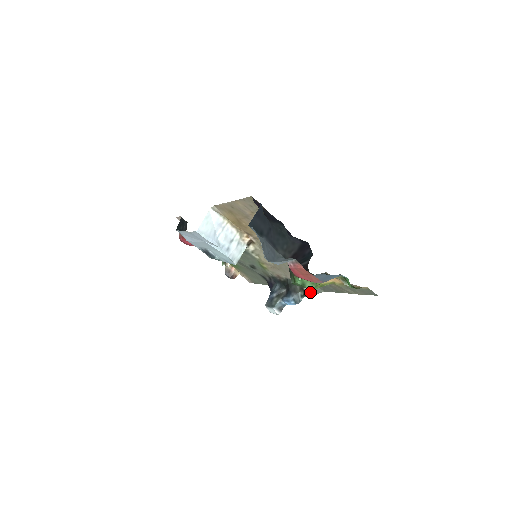
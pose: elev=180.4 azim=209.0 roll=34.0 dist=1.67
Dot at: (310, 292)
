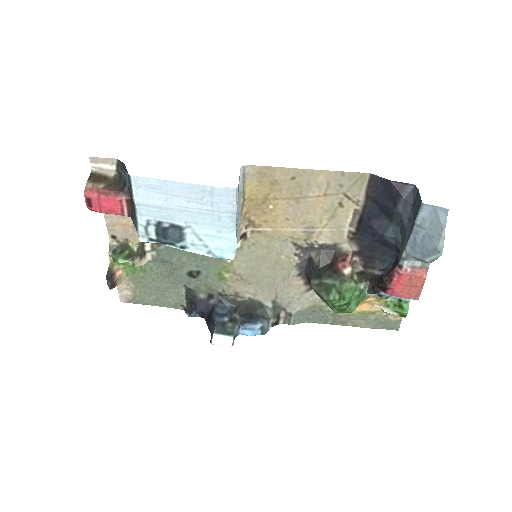
Dot at: (283, 321)
